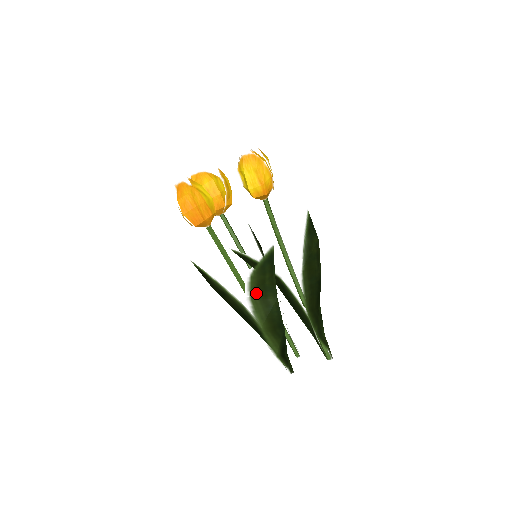
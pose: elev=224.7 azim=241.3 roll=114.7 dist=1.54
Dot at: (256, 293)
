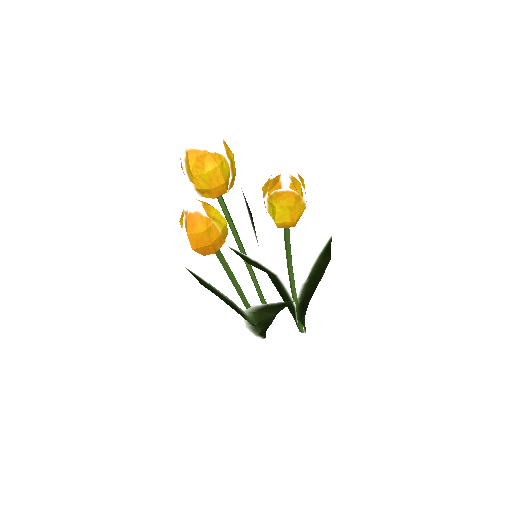
Dot at: (257, 310)
